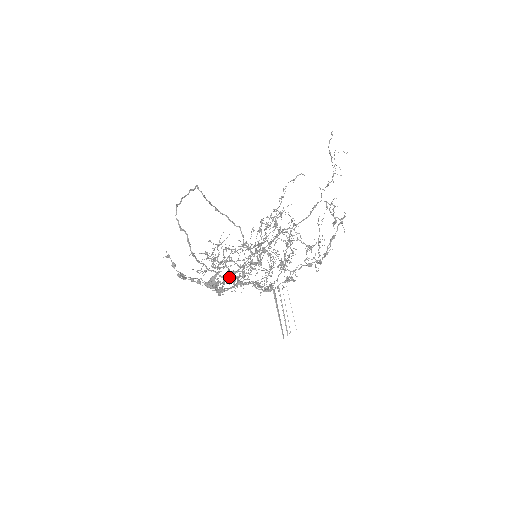
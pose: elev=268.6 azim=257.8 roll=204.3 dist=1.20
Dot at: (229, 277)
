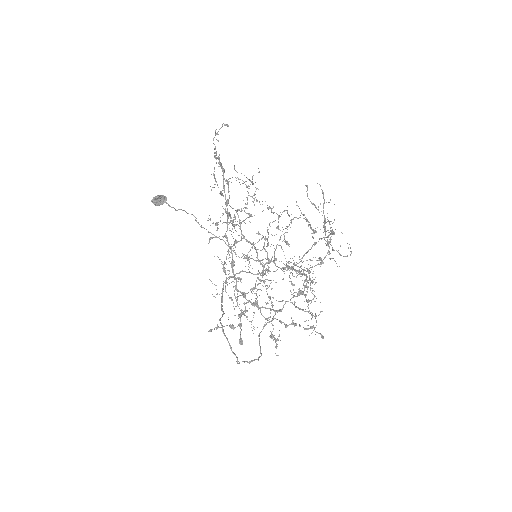
Dot at: occluded
